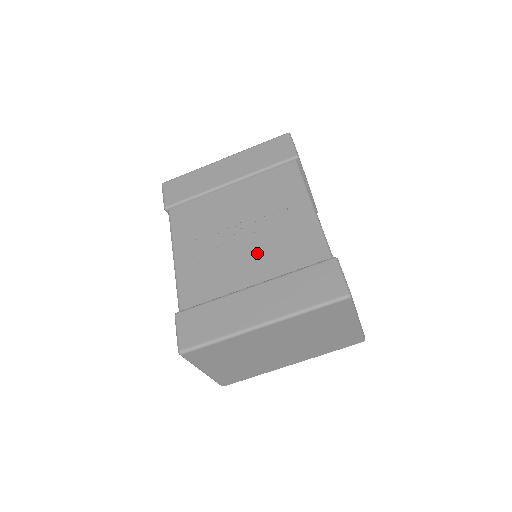
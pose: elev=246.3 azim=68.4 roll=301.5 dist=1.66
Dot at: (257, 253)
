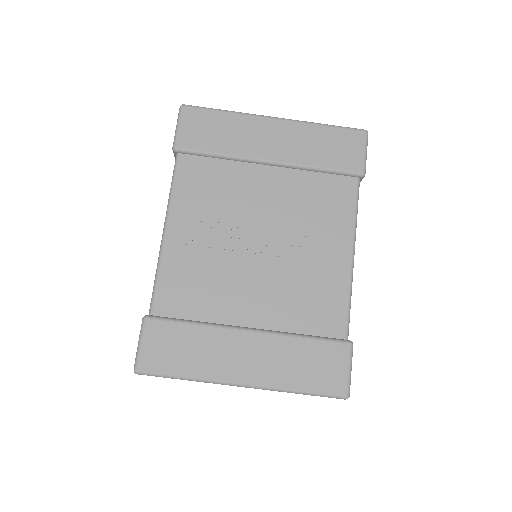
Dot at: (268, 285)
